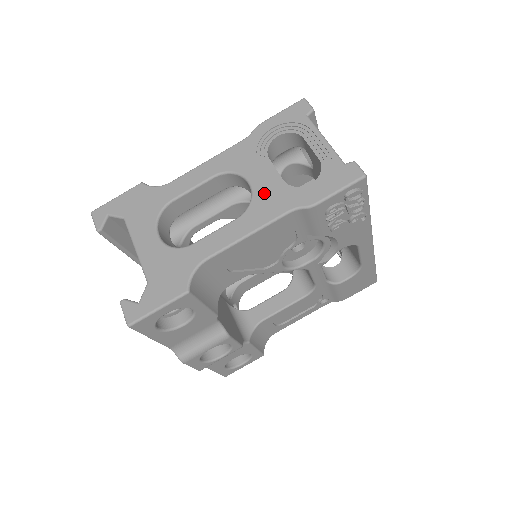
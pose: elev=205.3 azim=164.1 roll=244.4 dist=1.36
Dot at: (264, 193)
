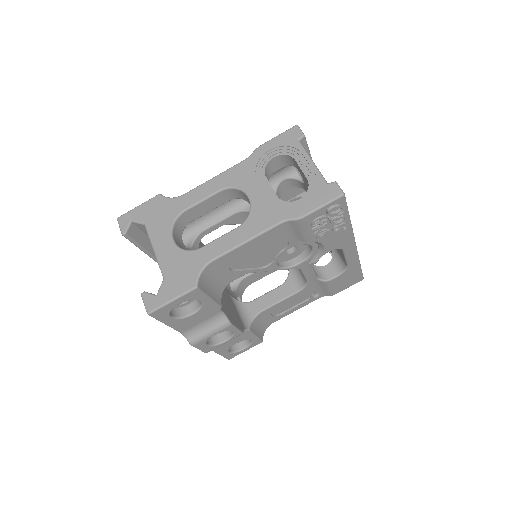
Dot at: (260, 206)
